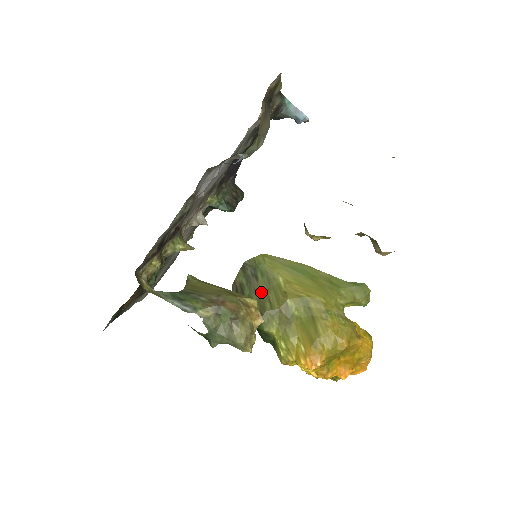
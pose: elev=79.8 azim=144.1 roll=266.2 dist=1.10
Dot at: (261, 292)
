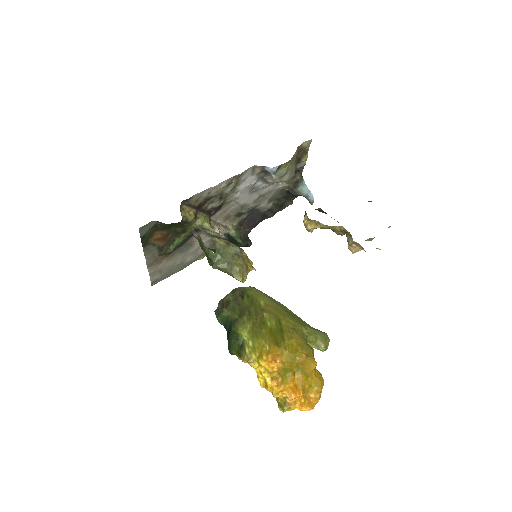
Dot at: (244, 306)
